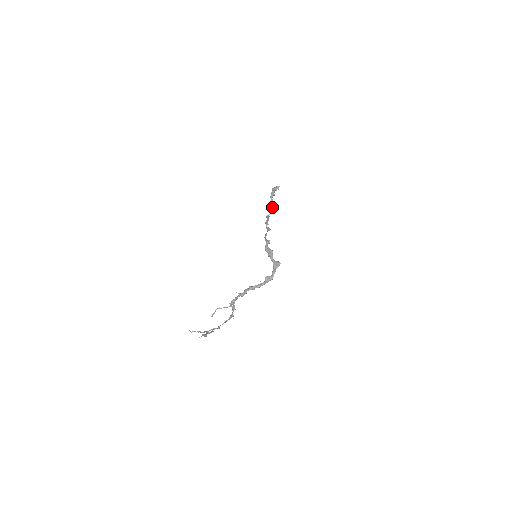
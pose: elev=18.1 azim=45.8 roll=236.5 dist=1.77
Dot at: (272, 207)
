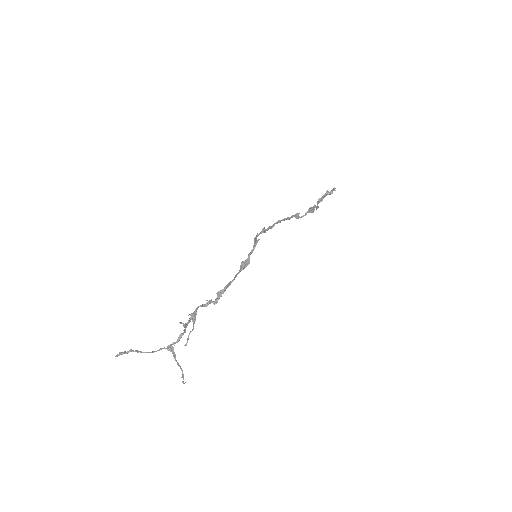
Dot at: (312, 207)
